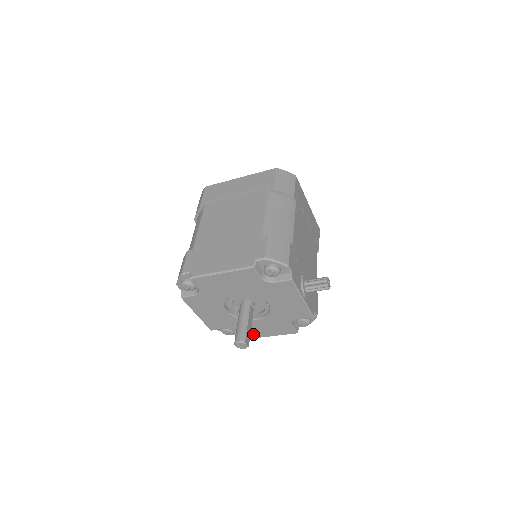
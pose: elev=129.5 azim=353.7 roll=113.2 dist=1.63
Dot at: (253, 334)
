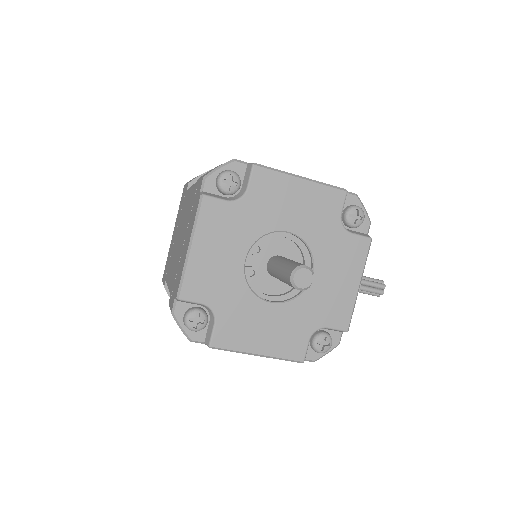
Dot at: (239, 338)
